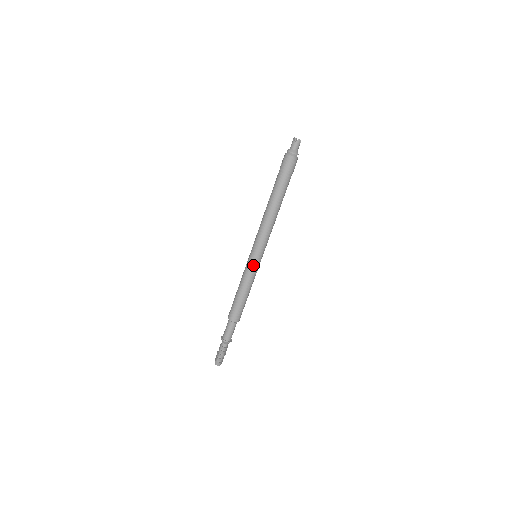
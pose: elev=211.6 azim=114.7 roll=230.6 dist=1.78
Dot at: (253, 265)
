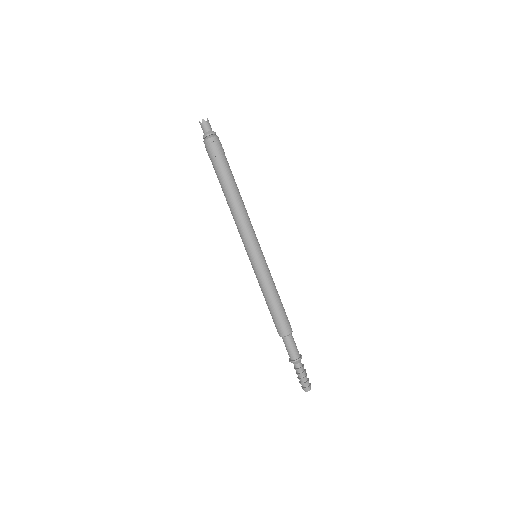
Dot at: (257, 267)
